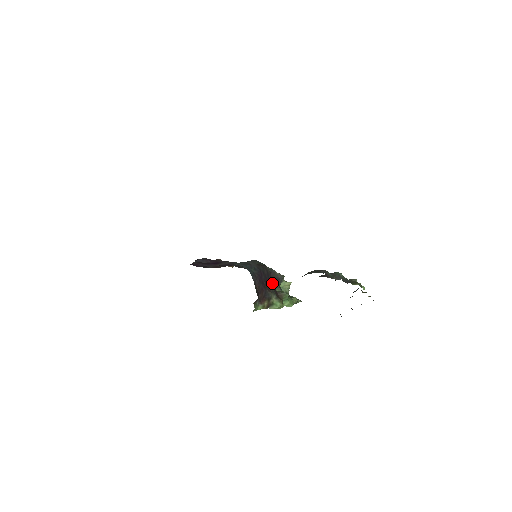
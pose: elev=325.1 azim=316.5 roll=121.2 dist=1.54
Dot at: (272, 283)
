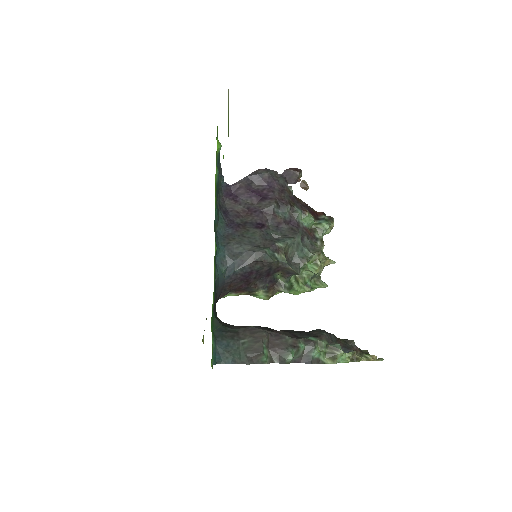
Dot at: (277, 274)
